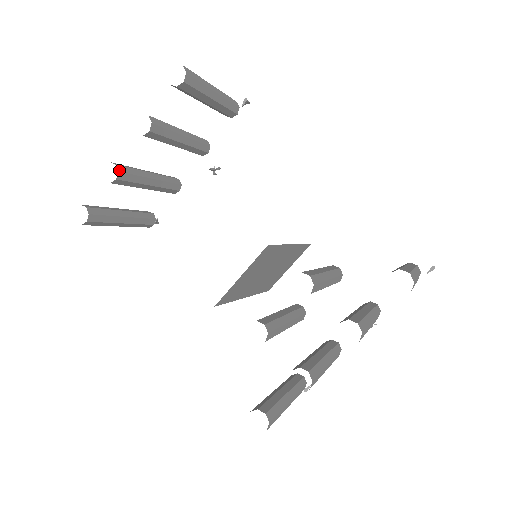
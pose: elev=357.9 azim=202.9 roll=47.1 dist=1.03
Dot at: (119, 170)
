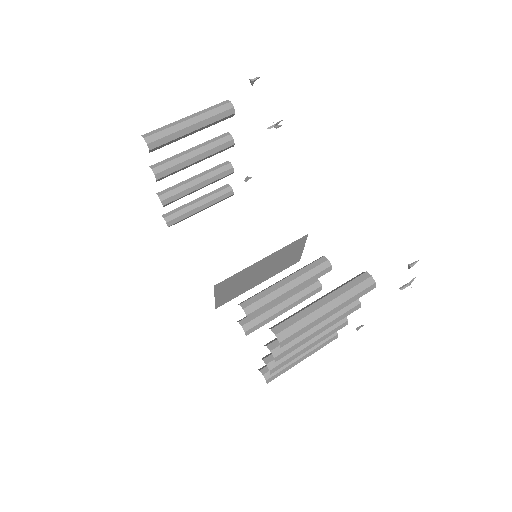
Dot at: (162, 199)
